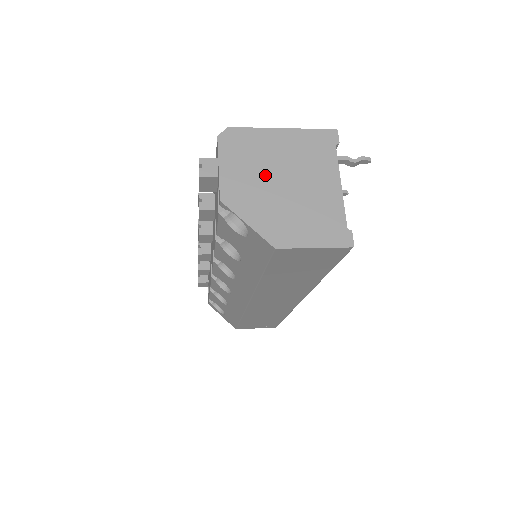
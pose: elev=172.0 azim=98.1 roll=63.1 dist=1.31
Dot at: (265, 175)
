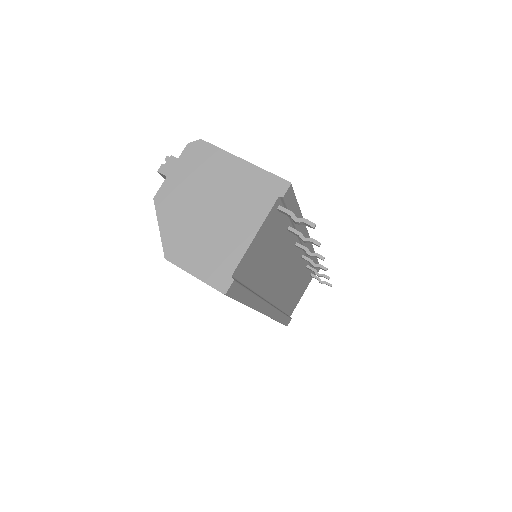
Dot at: (200, 194)
